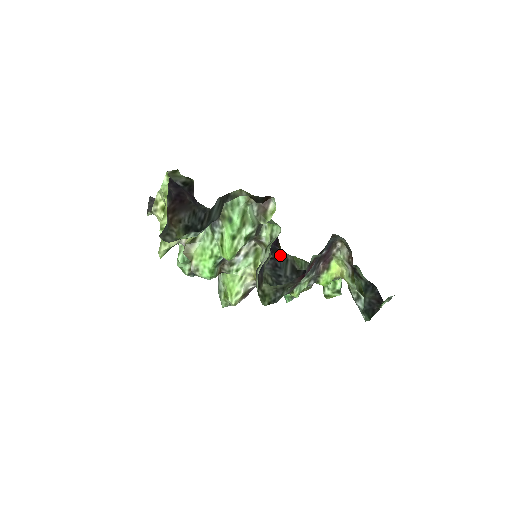
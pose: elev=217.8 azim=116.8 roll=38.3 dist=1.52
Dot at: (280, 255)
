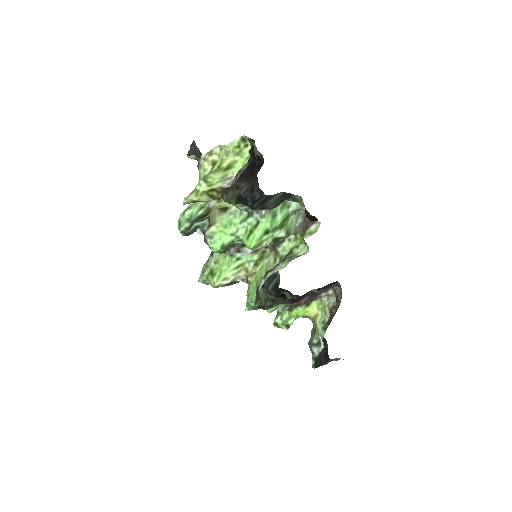
Dot at: occluded
